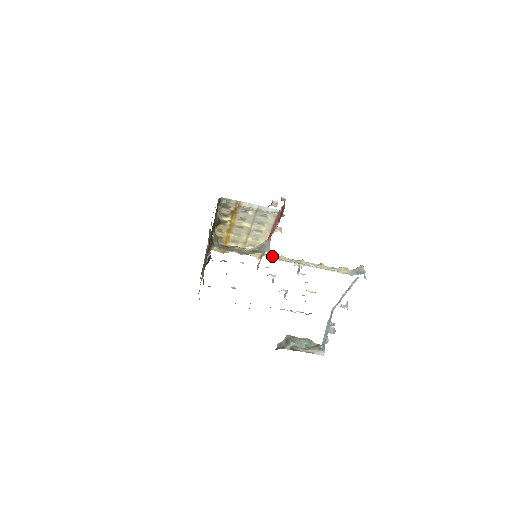
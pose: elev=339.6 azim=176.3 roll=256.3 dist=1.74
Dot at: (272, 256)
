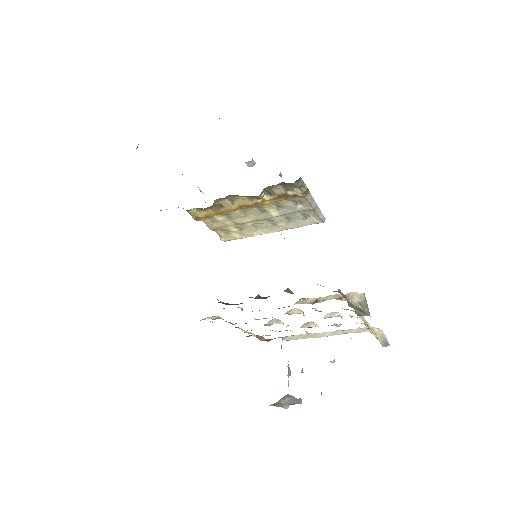
Dot at: occluded
